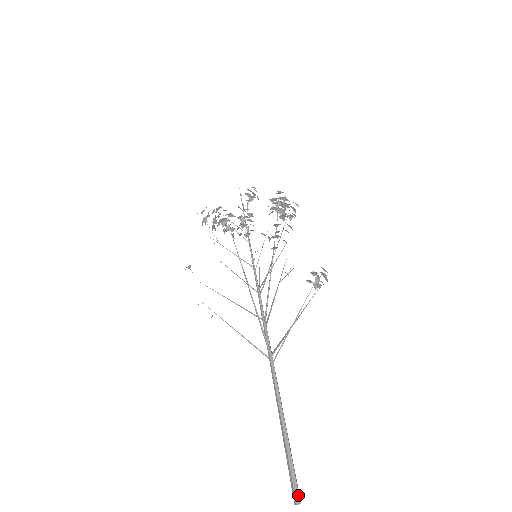
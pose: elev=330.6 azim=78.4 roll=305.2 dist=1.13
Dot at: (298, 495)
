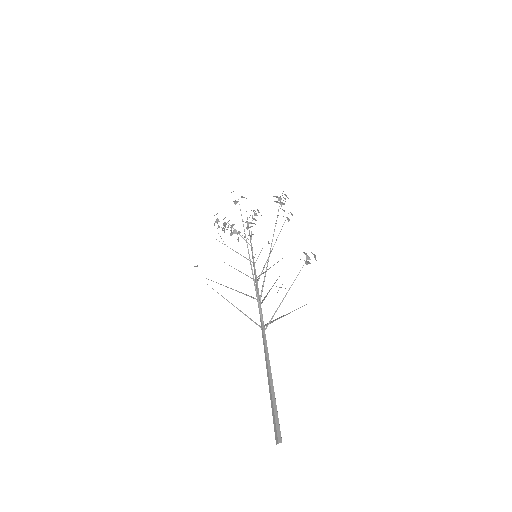
Dot at: (280, 435)
